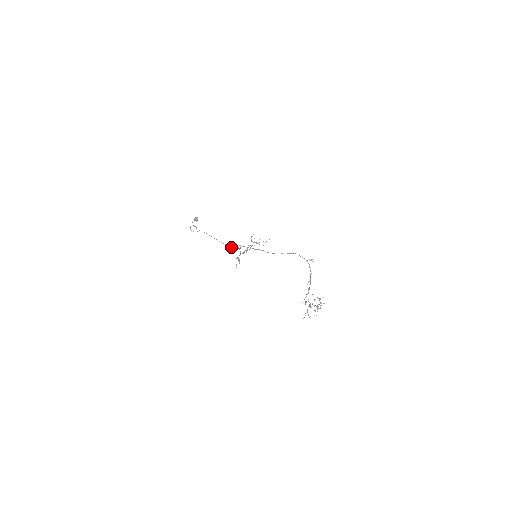
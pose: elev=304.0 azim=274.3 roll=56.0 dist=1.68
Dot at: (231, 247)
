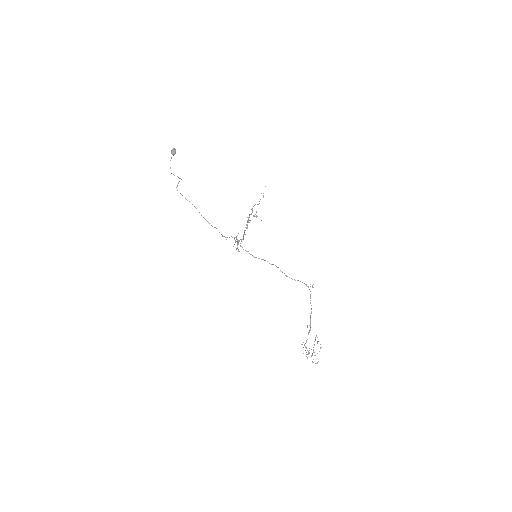
Dot at: occluded
